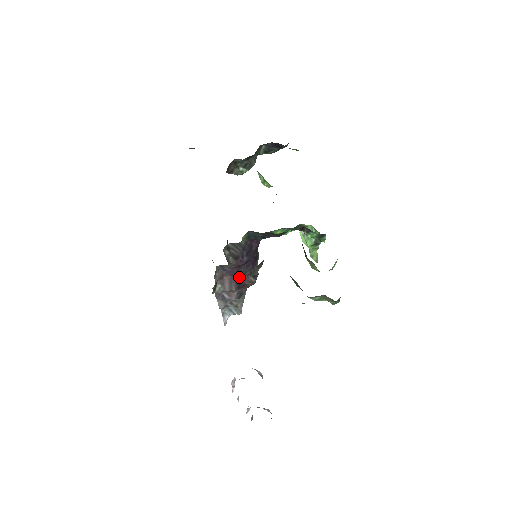
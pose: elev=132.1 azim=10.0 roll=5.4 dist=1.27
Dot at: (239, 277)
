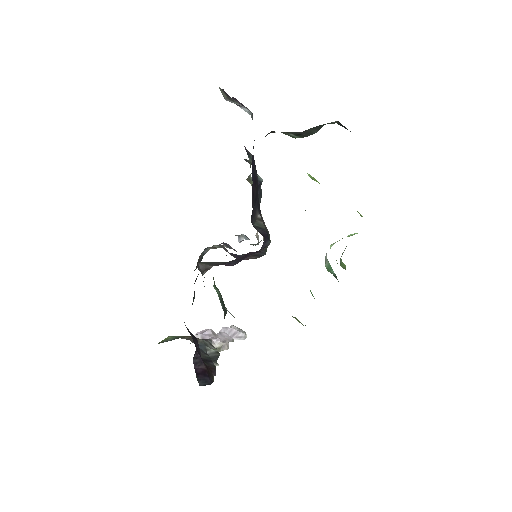
Dot at: (236, 256)
